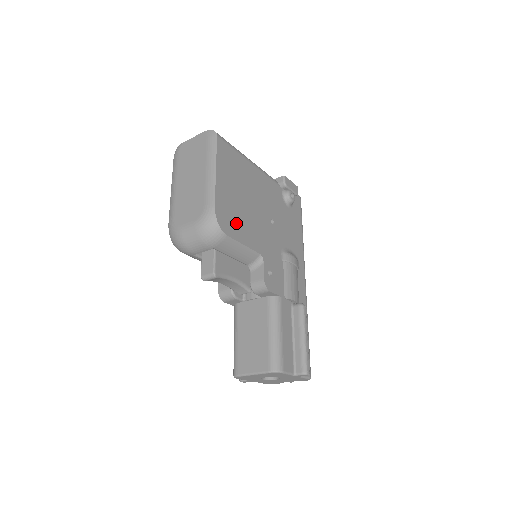
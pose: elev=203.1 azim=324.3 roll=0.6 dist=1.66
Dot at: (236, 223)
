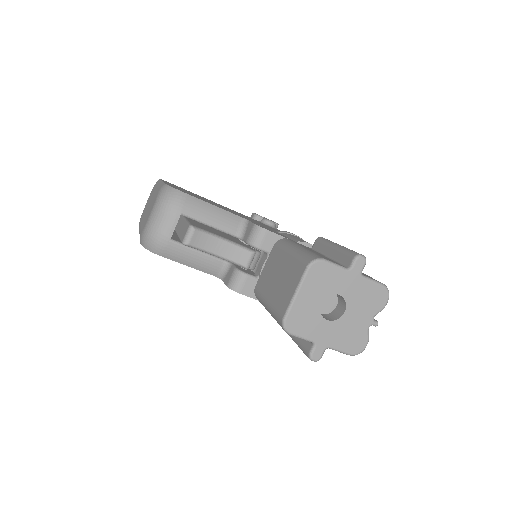
Dot at: occluded
